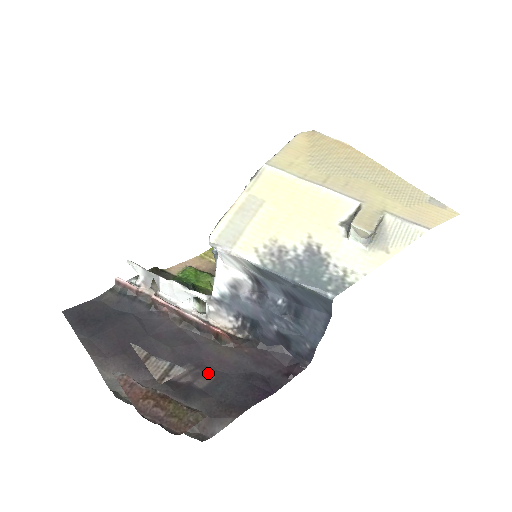
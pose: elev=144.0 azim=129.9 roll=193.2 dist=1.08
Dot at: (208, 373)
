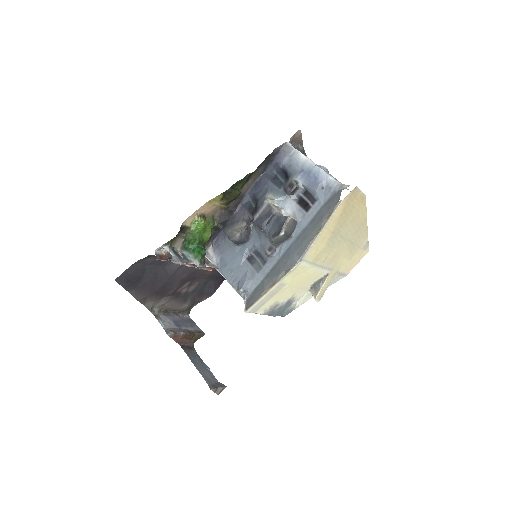
Dot at: (196, 282)
